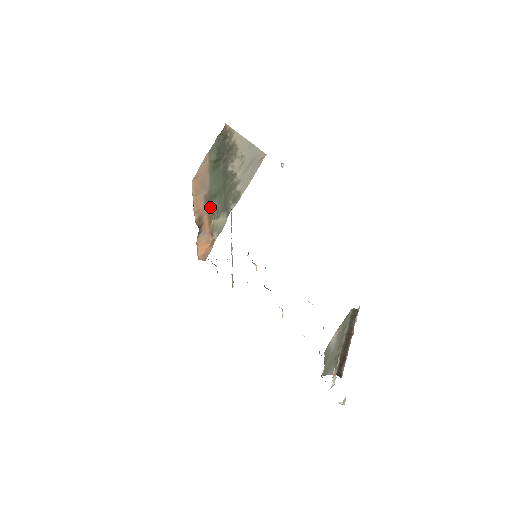
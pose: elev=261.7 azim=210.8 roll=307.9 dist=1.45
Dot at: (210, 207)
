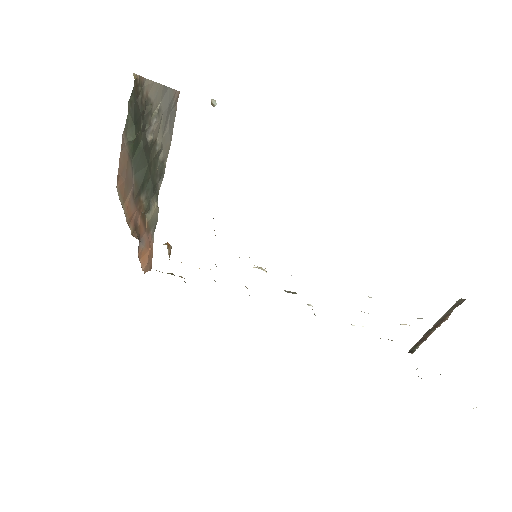
Dot at: (140, 203)
